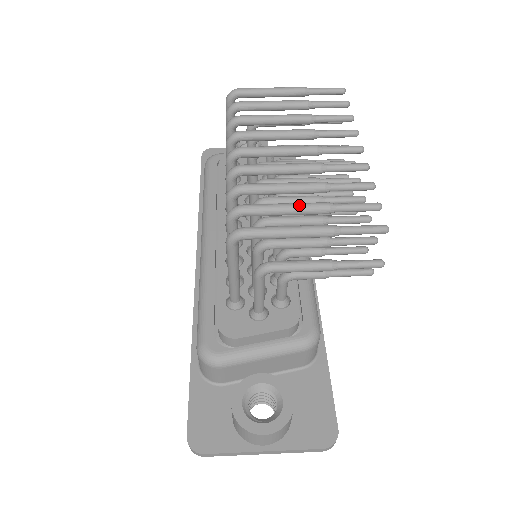
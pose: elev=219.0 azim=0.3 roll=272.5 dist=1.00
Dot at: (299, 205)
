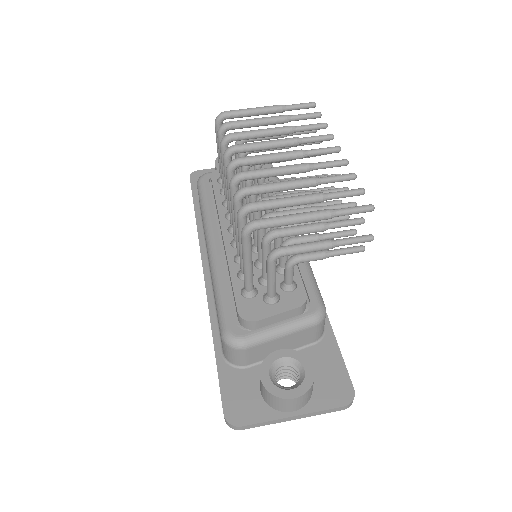
Dot at: (297, 197)
